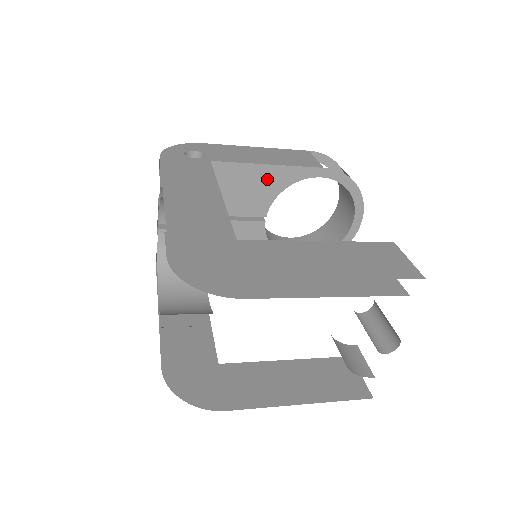
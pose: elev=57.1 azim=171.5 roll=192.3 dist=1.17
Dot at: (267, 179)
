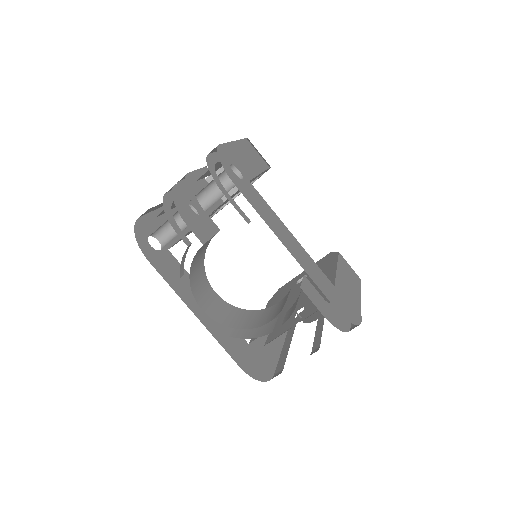
Dot at: occluded
